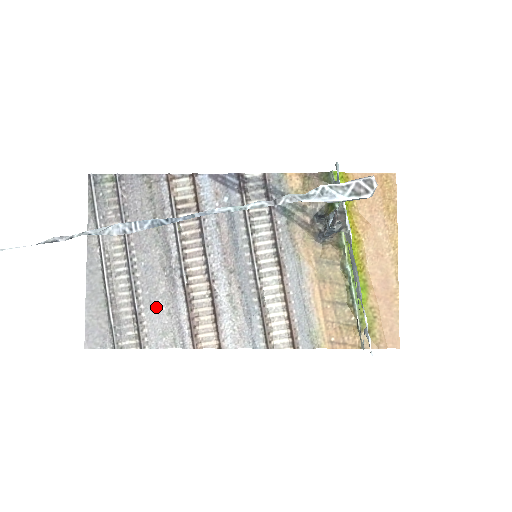
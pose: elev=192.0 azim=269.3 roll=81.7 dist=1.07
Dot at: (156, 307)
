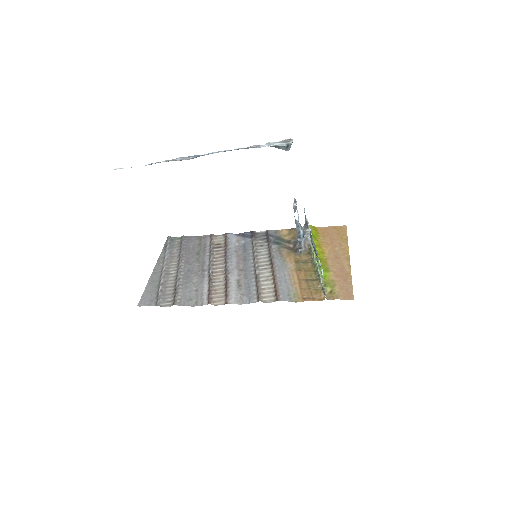
Dot at: (189, 287)
